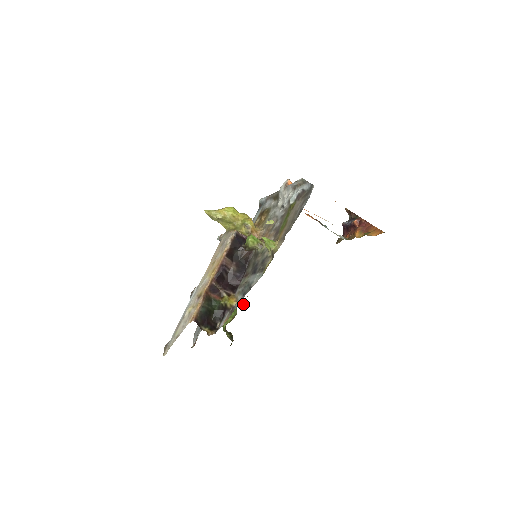
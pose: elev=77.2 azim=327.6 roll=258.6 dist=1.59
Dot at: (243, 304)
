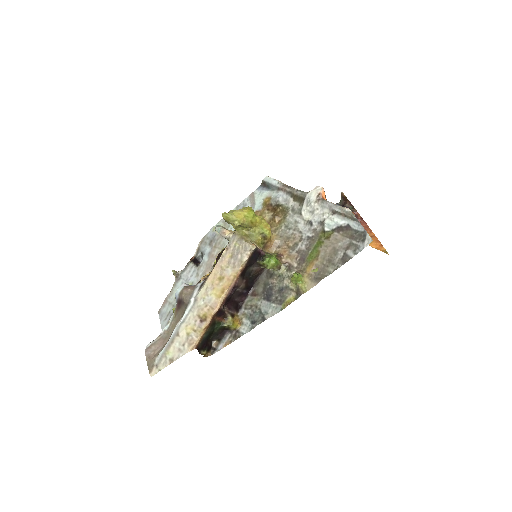
Dot at: occluded
